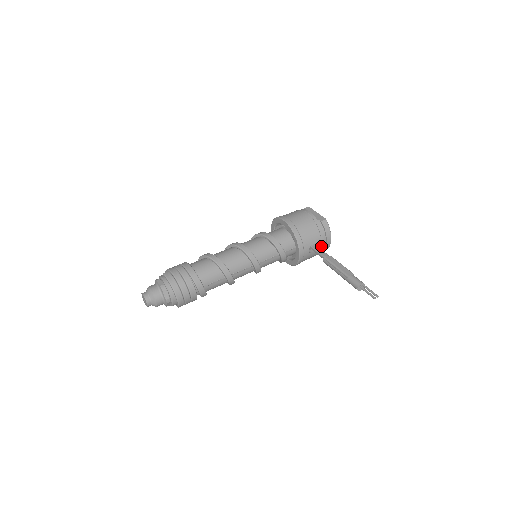
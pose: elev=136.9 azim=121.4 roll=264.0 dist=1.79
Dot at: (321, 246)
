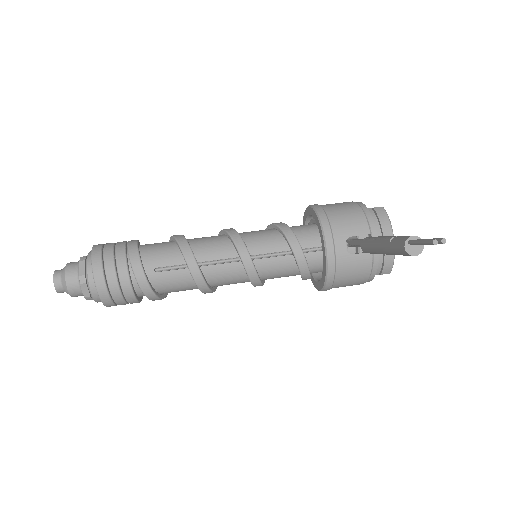
Dot at: occluded
